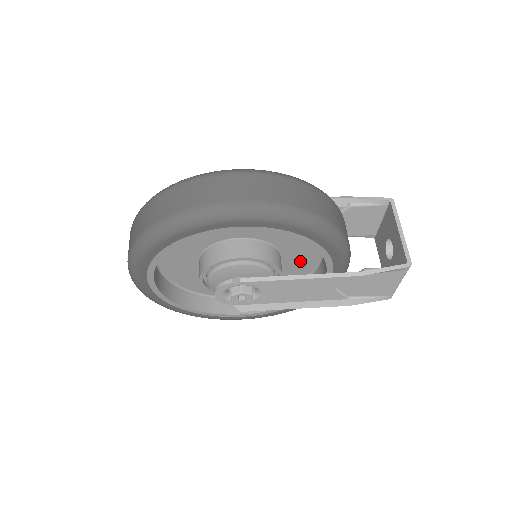
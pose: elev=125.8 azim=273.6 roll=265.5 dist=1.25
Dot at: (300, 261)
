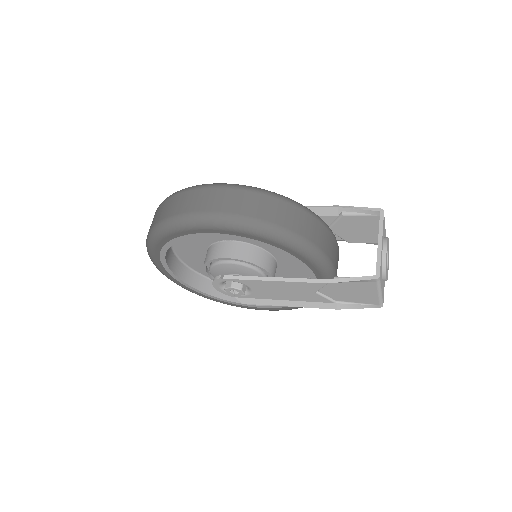
Dot at: (295, 263)
